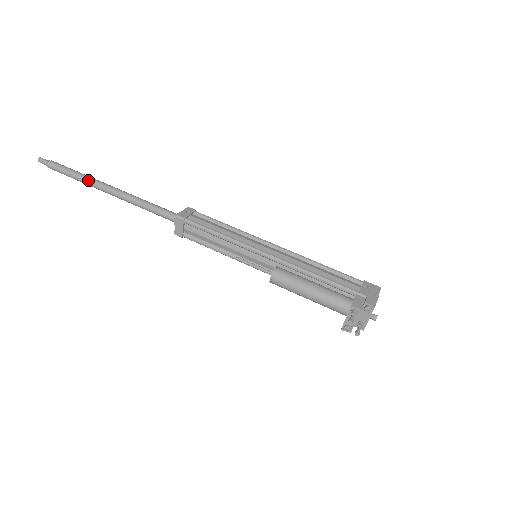
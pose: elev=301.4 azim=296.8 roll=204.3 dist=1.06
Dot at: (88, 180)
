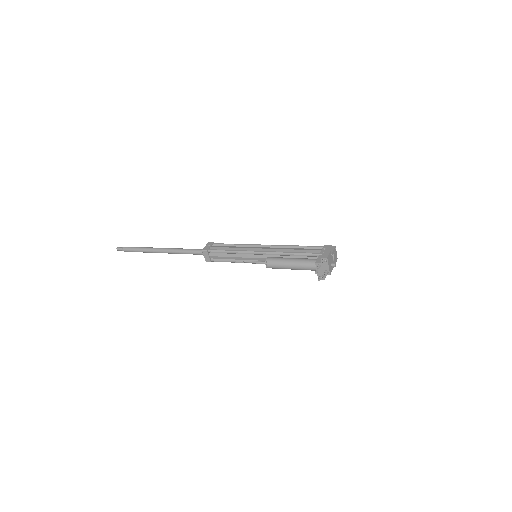
Dot at: (148, 250)
